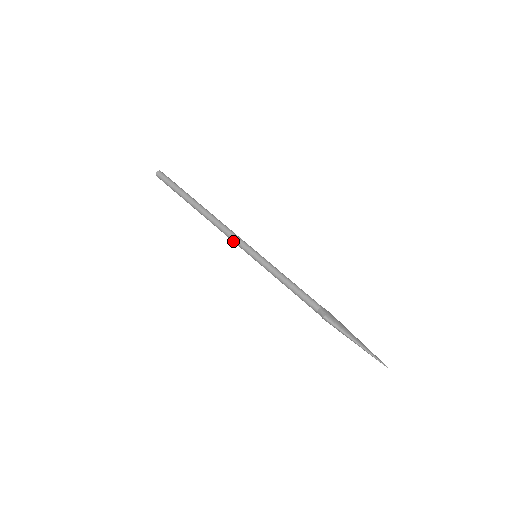
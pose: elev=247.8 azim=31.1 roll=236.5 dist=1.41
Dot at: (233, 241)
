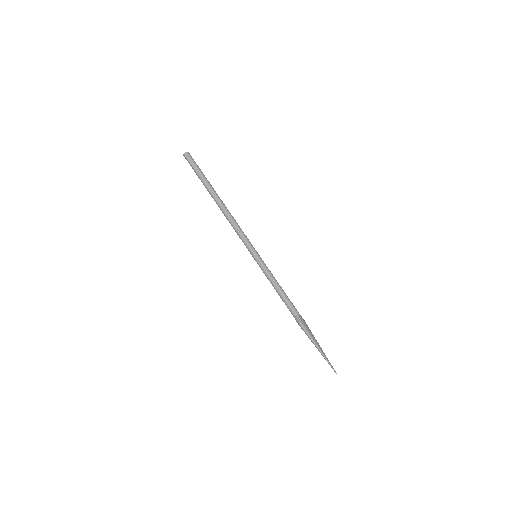
Dot at: (240, 237)
